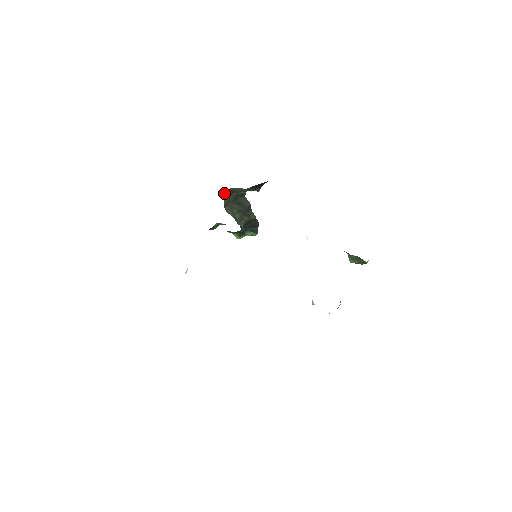
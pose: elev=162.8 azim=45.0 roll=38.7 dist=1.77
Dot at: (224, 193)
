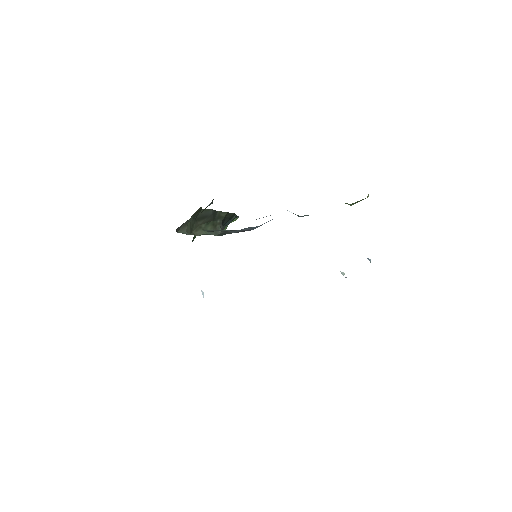
Dot at: (182, 228)
